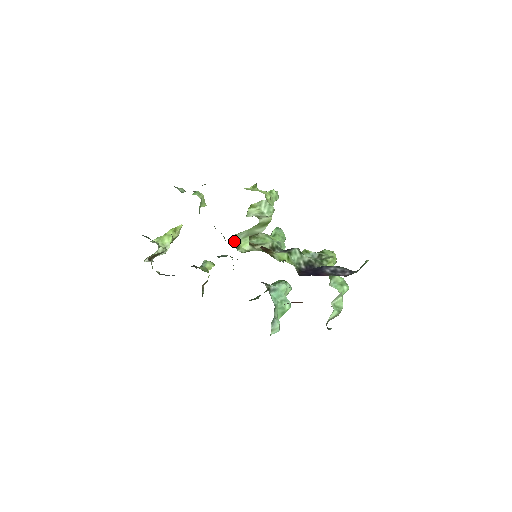
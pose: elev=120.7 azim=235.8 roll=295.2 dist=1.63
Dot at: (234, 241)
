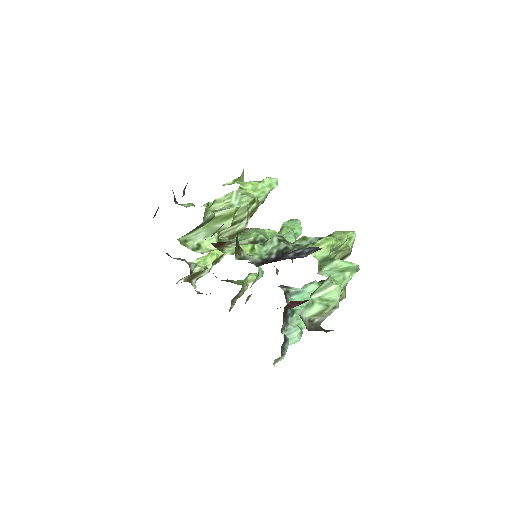
Dot at: (189, 242)
